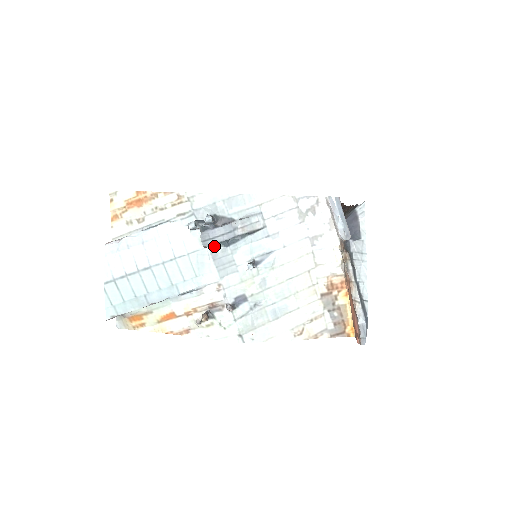
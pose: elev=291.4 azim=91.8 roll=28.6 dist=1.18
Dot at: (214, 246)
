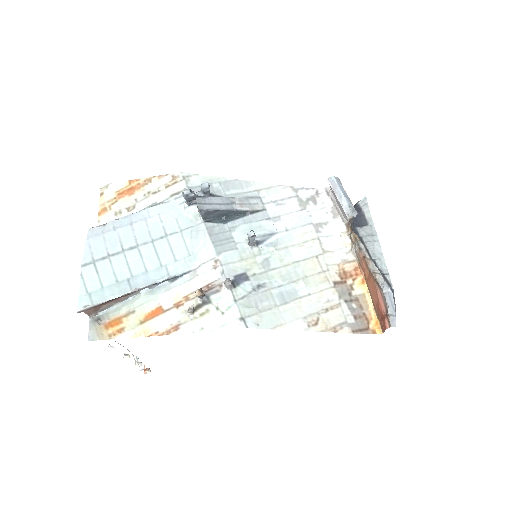
Dot at: (210, 222)
